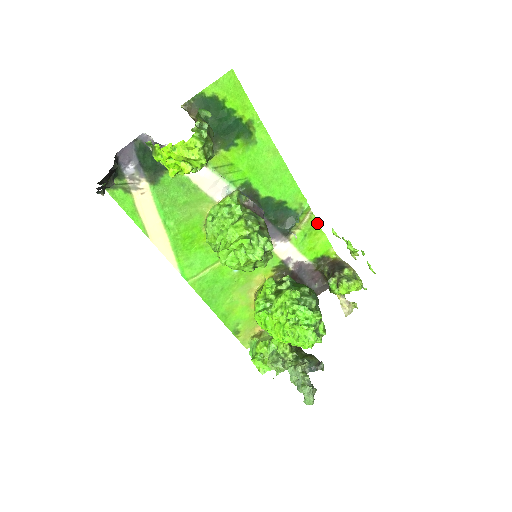
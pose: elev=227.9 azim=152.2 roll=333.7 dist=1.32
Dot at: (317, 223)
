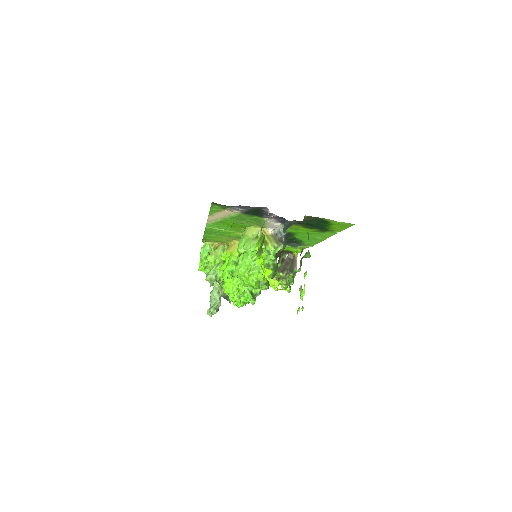
Dot at: occluded
